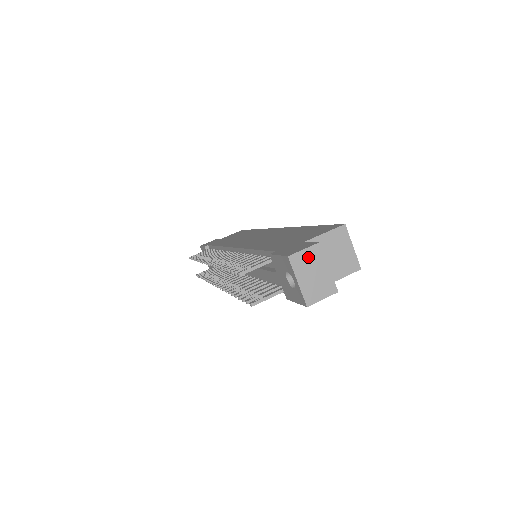
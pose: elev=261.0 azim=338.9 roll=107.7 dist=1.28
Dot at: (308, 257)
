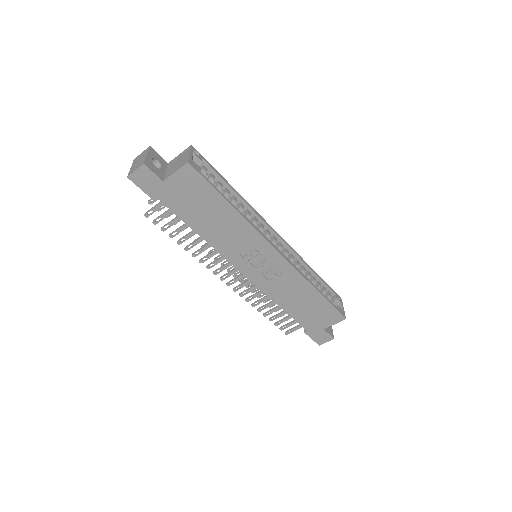
Dot at: (141, 155)
